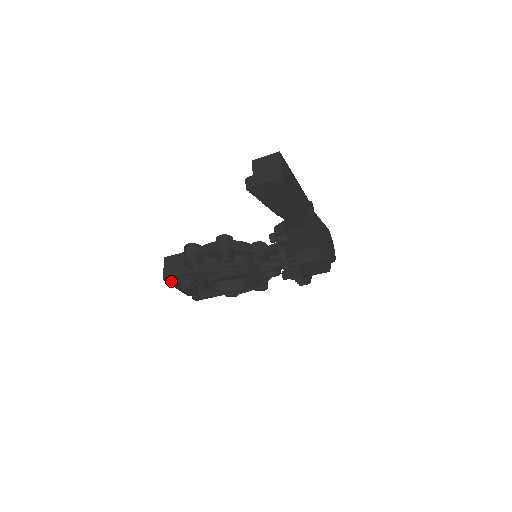
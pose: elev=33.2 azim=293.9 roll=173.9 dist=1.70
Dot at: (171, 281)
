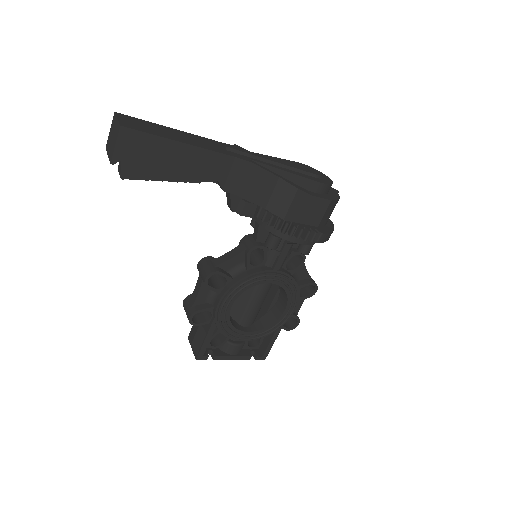
Dot at: (207, 355)
